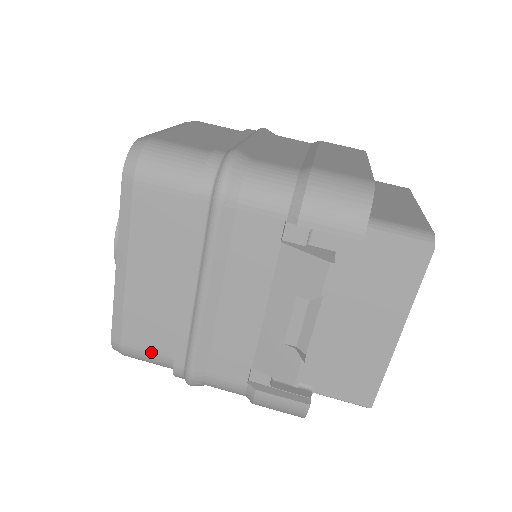
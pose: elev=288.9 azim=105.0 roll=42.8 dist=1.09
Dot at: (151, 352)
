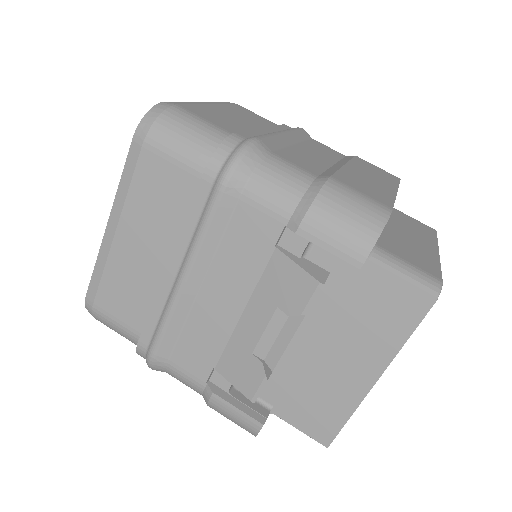
Dot at: (120, 323)
